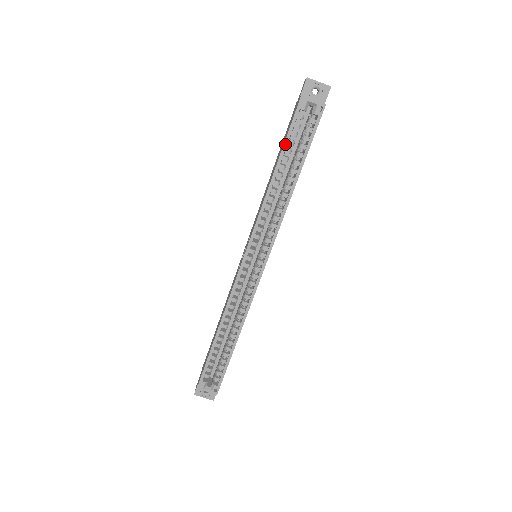
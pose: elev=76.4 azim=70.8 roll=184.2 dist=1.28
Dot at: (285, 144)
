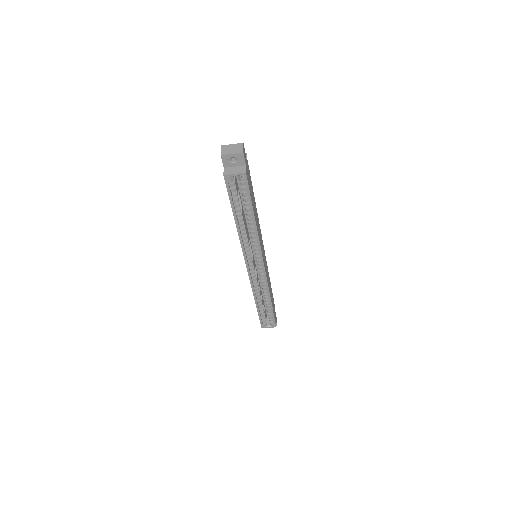
Dot at: (232, 205)
